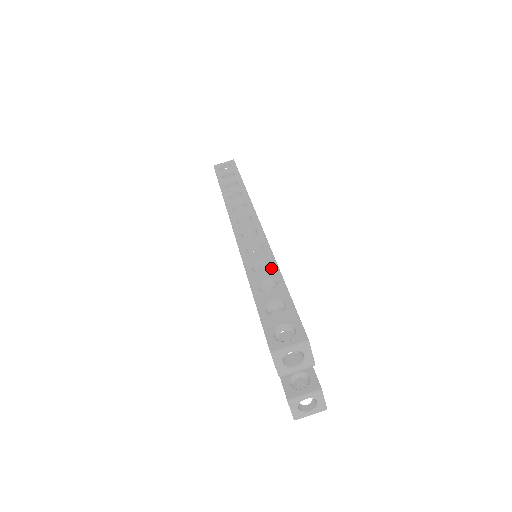
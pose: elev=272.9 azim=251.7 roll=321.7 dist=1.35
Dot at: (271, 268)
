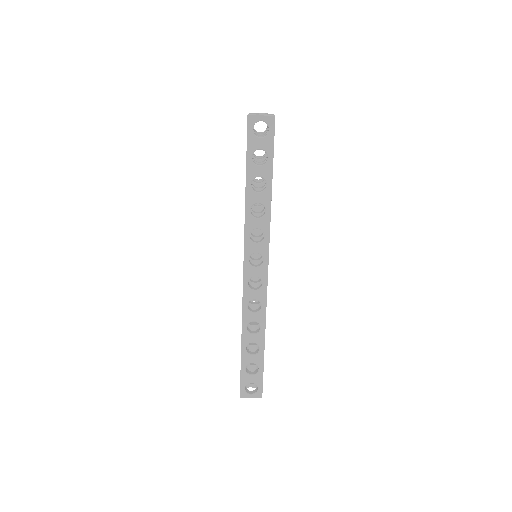
Dot at: (260, 335)
